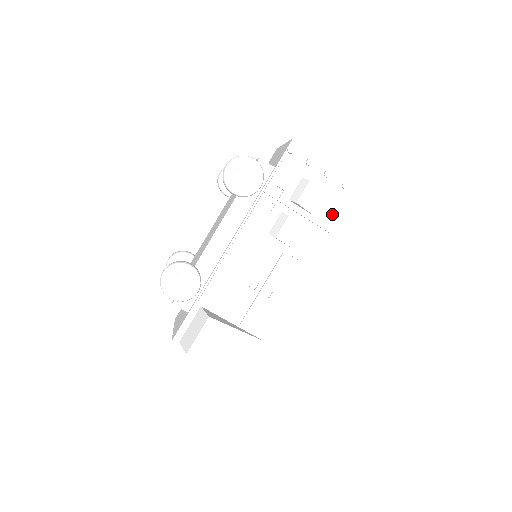
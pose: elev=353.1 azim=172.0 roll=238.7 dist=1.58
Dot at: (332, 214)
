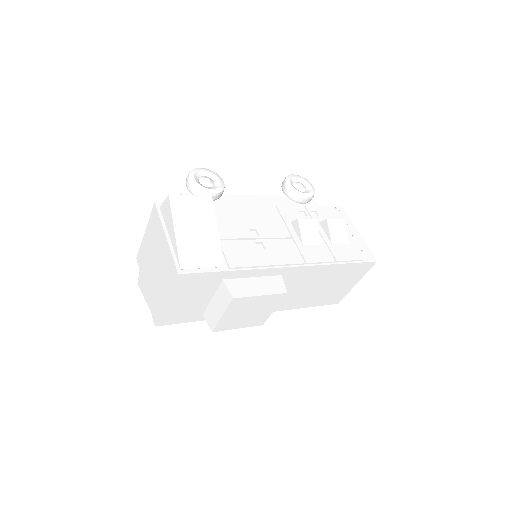
Dot at: (345, 254)
